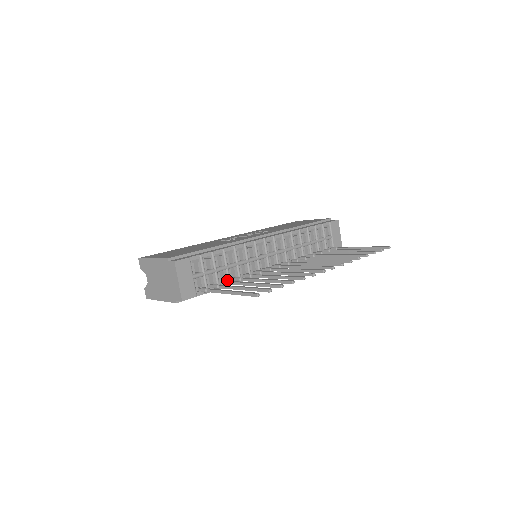
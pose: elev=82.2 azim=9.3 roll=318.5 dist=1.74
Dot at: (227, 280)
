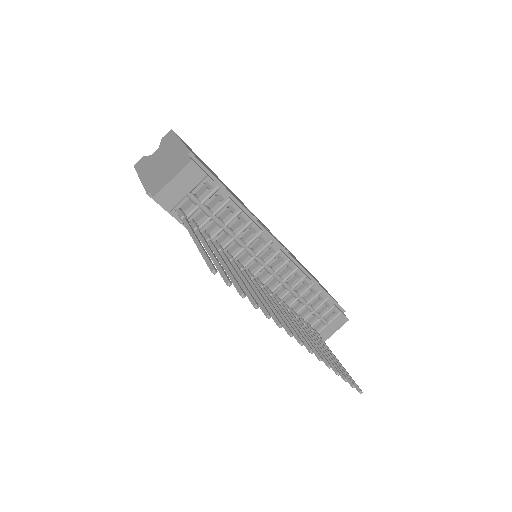
Dot at: occluded
